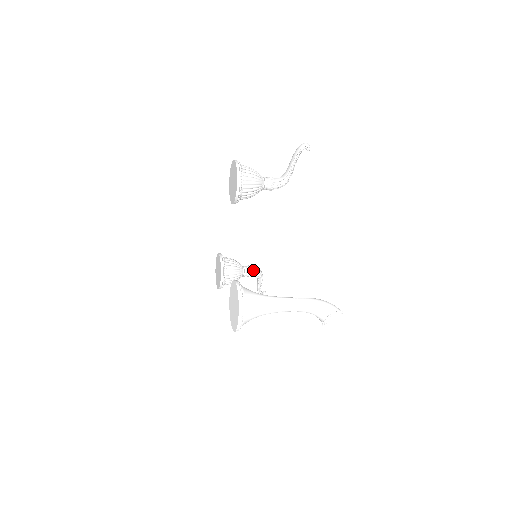
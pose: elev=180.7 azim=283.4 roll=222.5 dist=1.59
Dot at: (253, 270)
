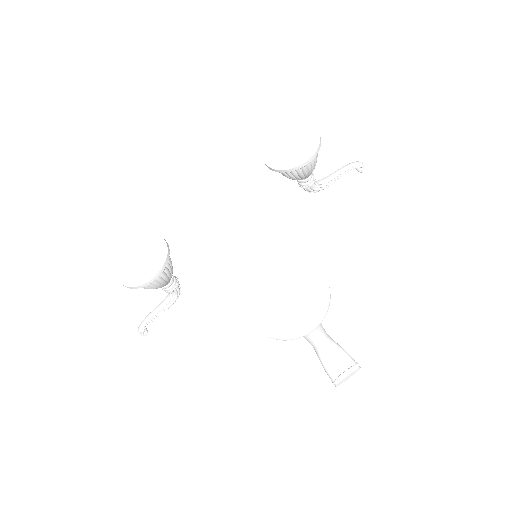
Dot at: (178, 284)
